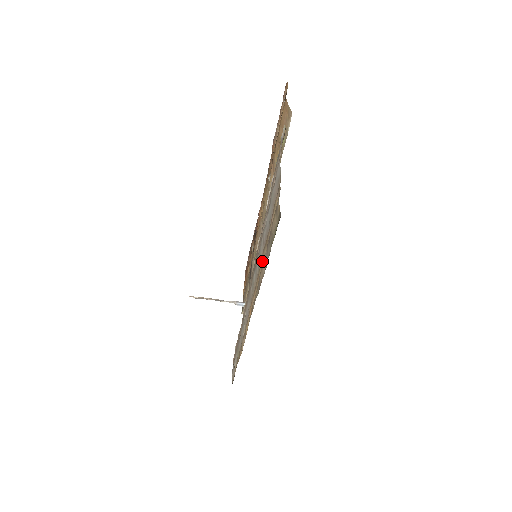
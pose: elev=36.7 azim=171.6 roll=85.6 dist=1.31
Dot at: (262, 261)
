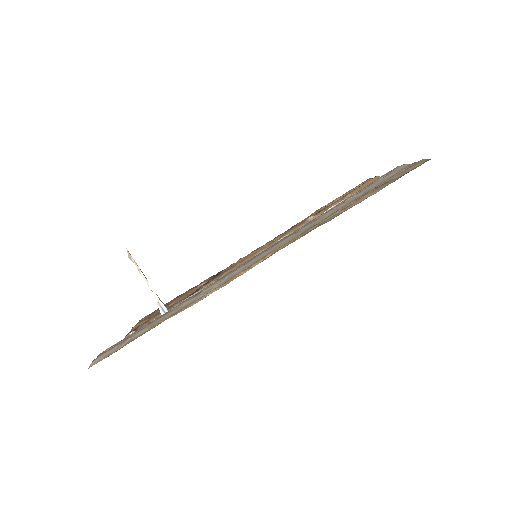
Dot at: occluded
